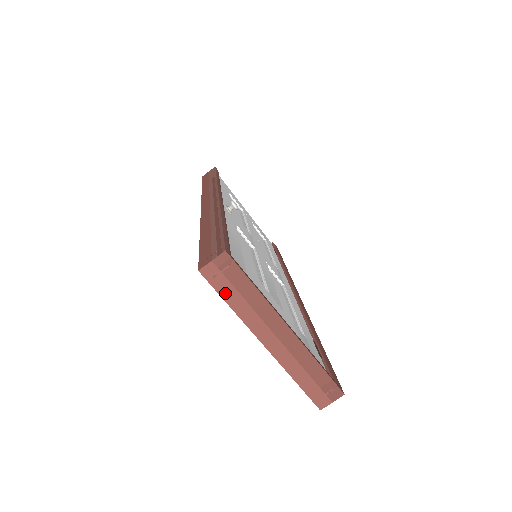
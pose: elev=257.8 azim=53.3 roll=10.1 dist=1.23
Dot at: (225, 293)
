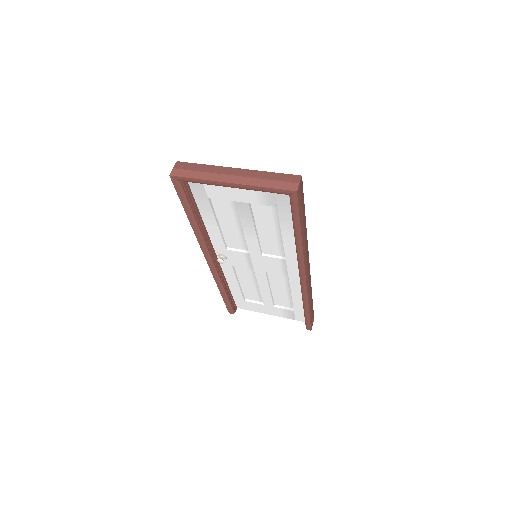
Dot at: (190, 175)
